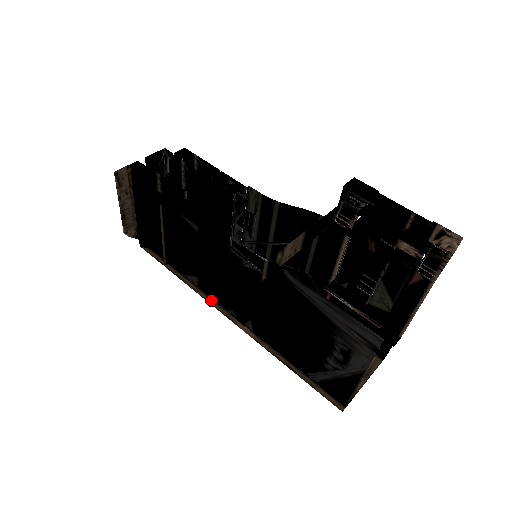
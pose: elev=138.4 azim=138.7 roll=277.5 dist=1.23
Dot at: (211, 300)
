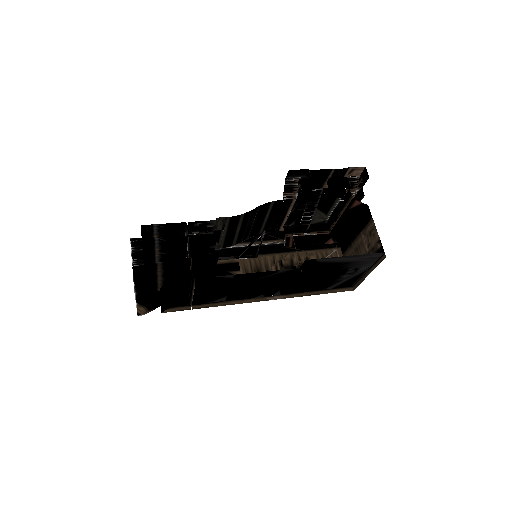
Dot at: (242, 301)
